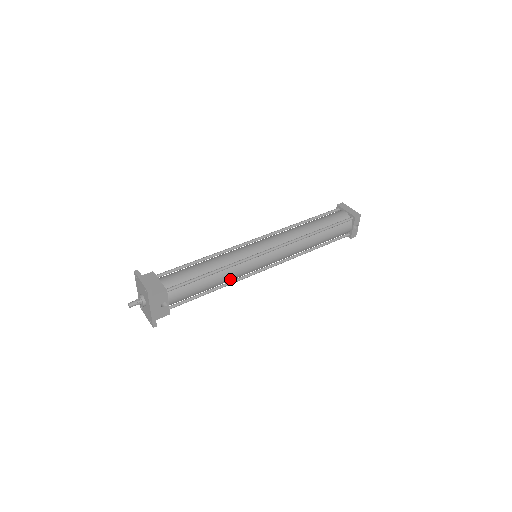
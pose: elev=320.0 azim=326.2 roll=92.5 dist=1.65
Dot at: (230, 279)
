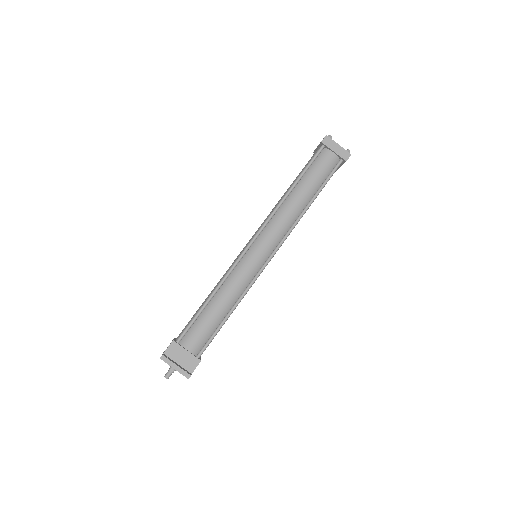
Dot at: occluded
